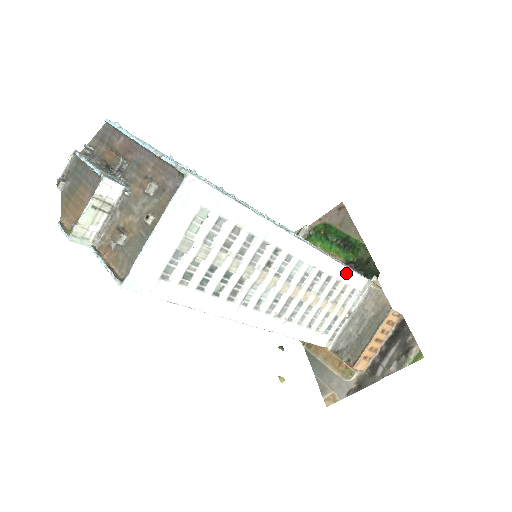
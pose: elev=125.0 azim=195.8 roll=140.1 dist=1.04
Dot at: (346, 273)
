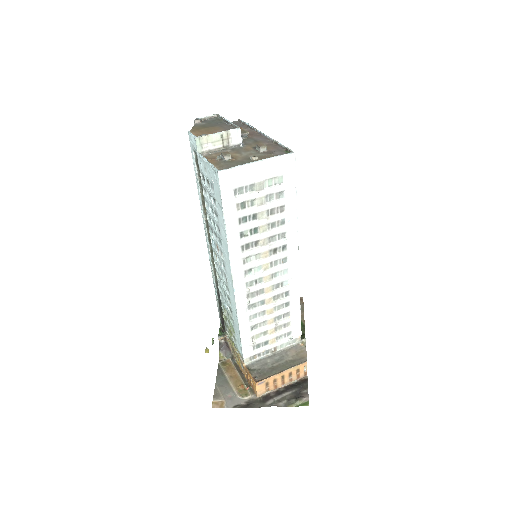
Dot at: (297, 313)
